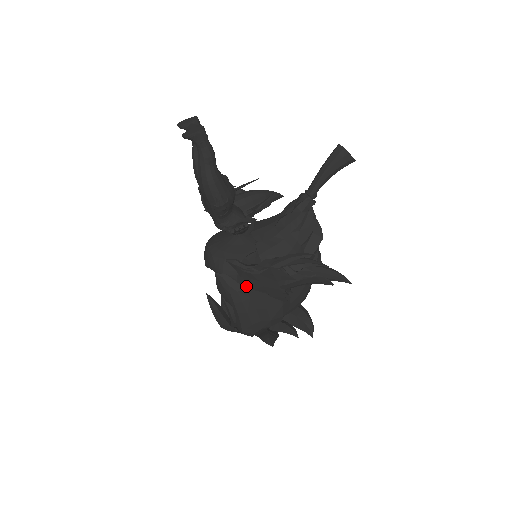
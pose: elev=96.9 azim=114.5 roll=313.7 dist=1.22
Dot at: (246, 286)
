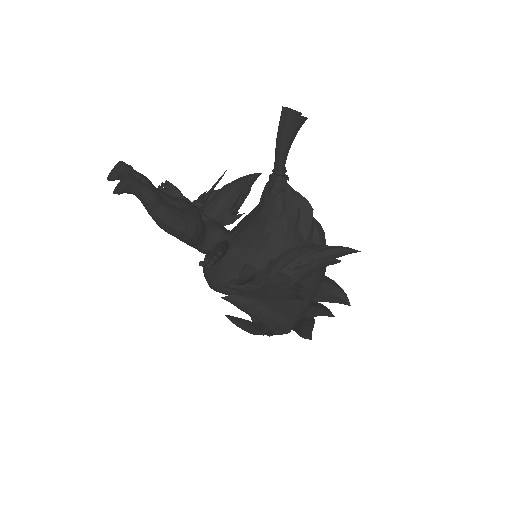
Dot at: occluded
